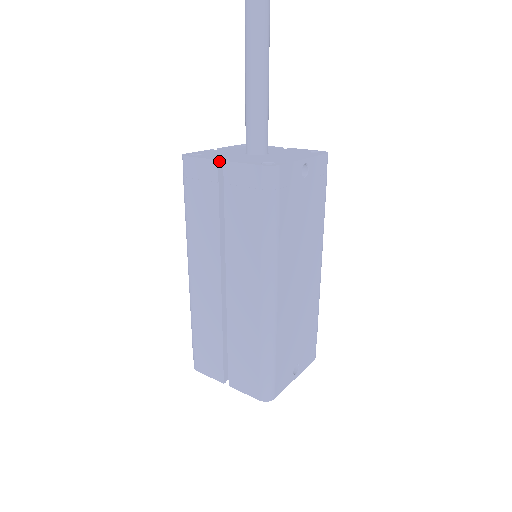
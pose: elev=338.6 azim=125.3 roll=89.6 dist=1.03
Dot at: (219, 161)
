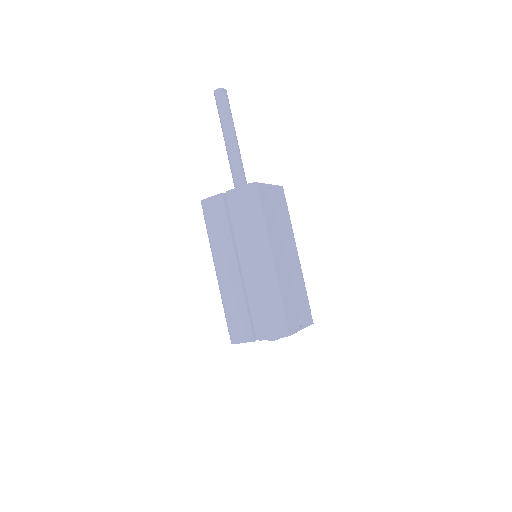
Dot at: (223, 193)
